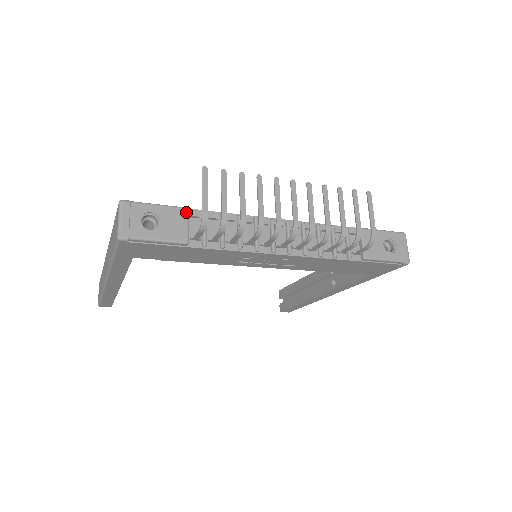
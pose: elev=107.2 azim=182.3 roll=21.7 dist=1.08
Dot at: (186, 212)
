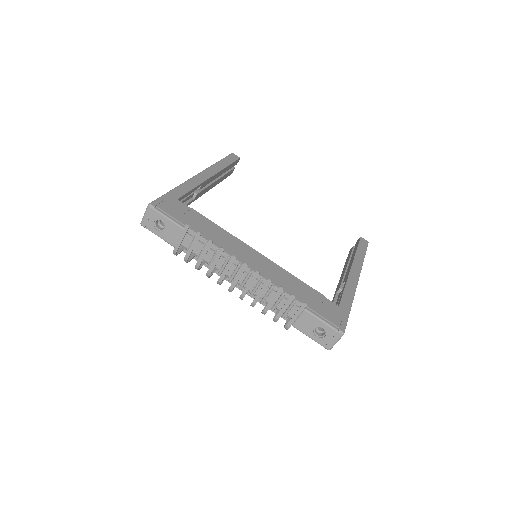
Dot at: occluded
